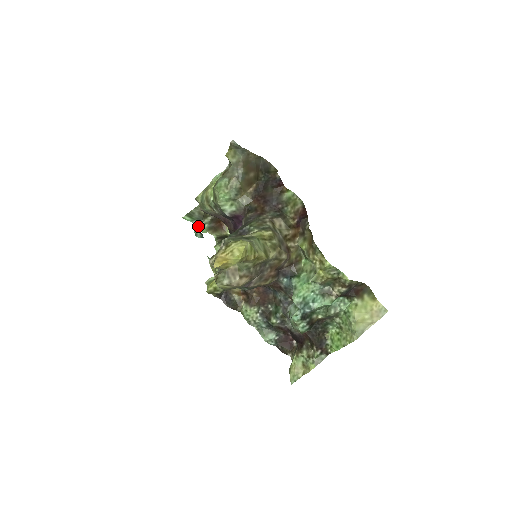
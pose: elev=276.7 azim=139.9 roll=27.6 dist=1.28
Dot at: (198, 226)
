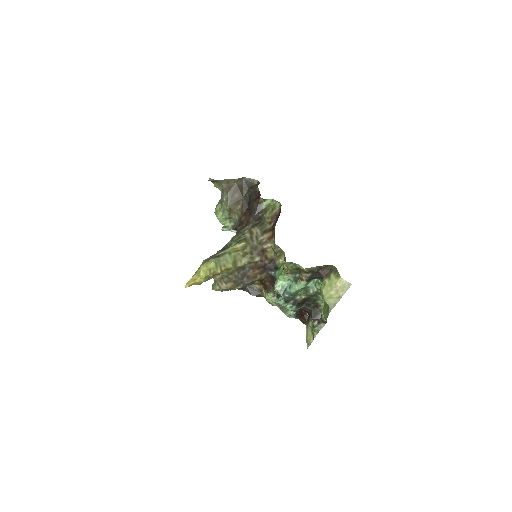
Dot at: occluded
